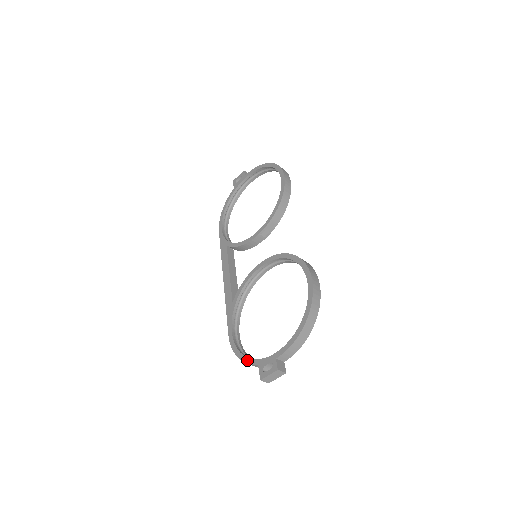
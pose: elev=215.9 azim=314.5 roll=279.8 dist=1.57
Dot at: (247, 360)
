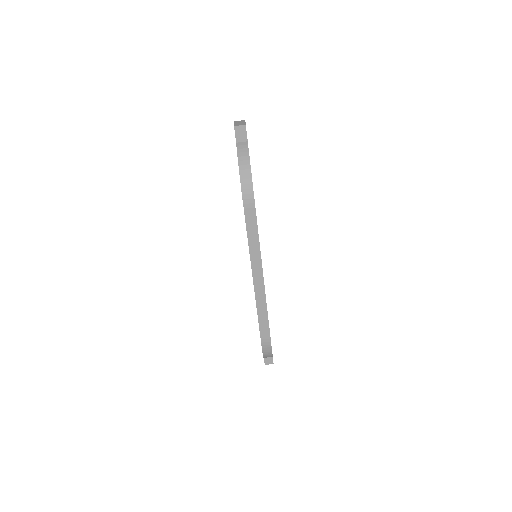
Dot at: occluded
